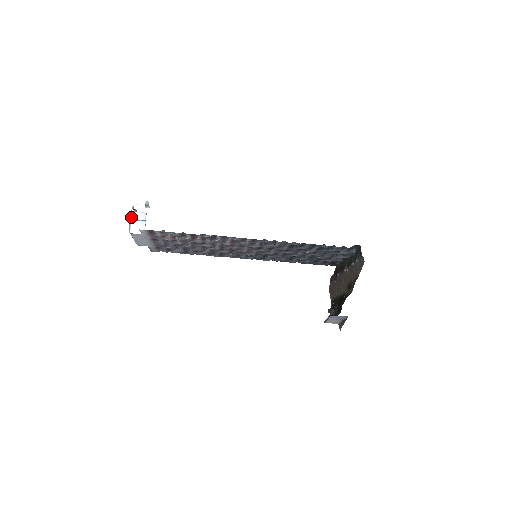
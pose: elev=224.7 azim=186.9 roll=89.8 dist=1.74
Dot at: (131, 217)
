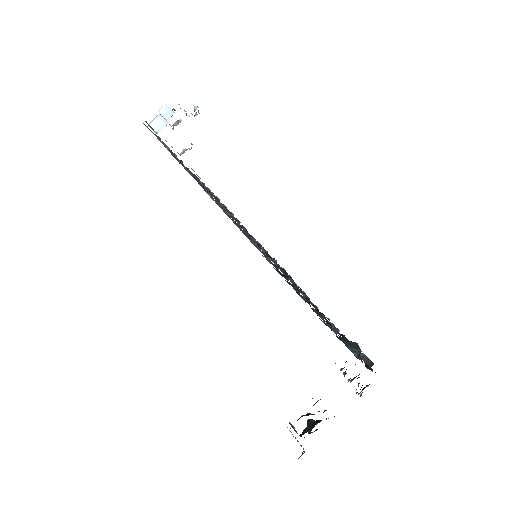
Dot at: (160, 109)
